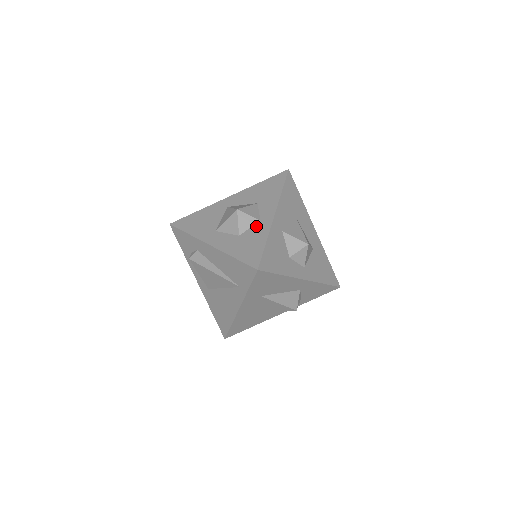
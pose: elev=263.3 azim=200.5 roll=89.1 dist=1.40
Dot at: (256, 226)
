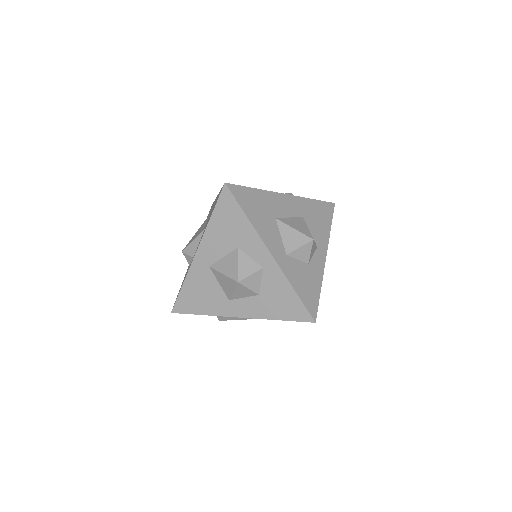
Dot at: (266, 277)
